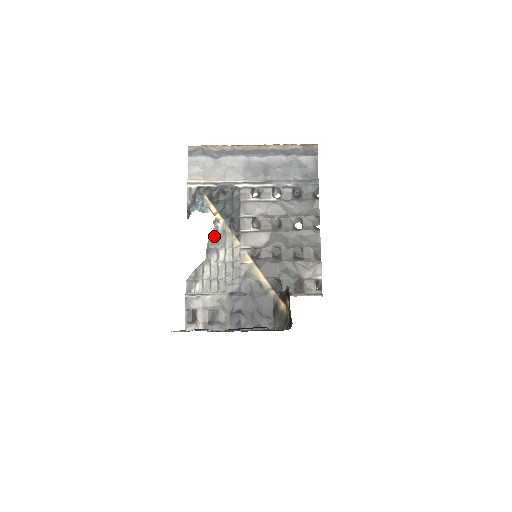
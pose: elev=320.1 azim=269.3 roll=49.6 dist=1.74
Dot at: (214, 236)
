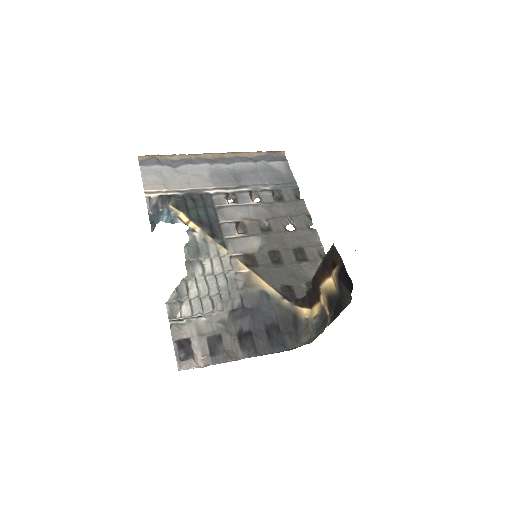
Dot at: (192, 246)
